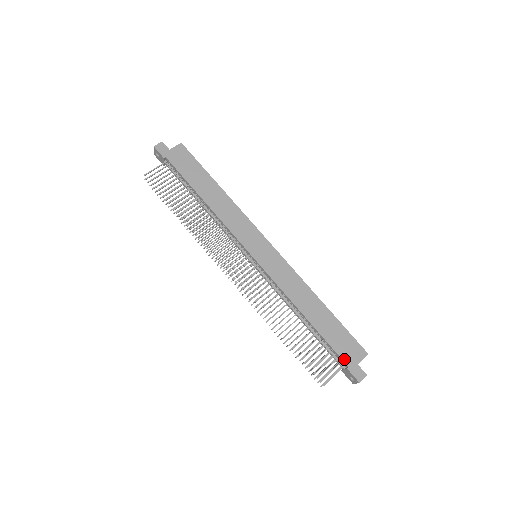
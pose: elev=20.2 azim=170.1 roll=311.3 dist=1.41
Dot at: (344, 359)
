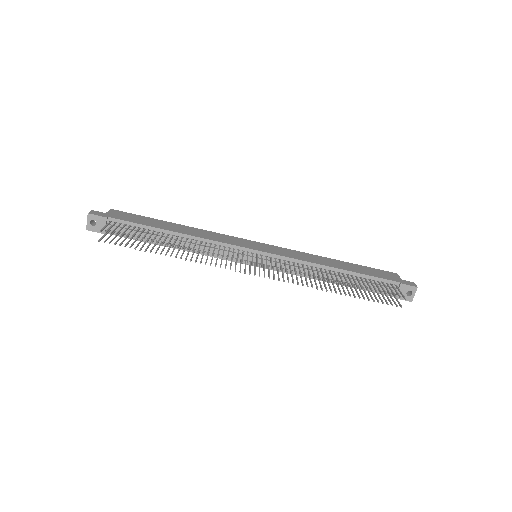
Dot at: (391, 280)
